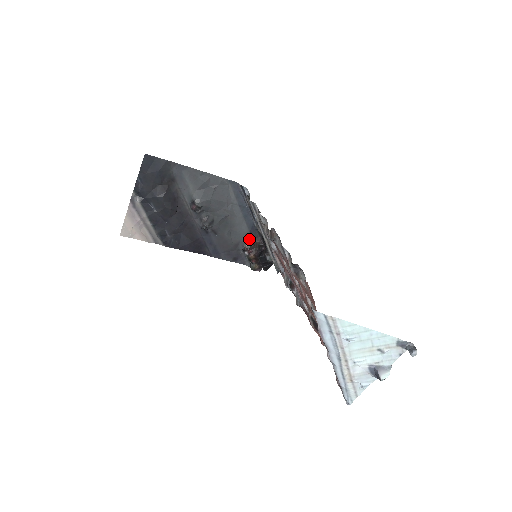
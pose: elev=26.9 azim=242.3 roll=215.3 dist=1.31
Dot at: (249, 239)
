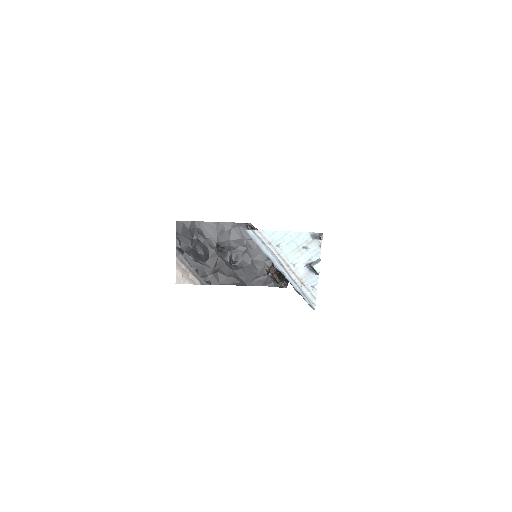
Dot at: (269, 264)
